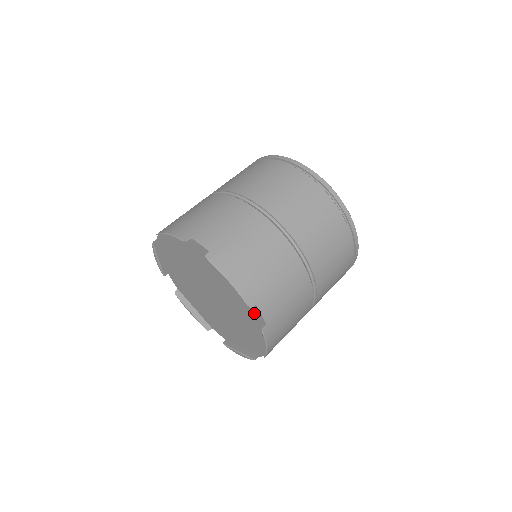
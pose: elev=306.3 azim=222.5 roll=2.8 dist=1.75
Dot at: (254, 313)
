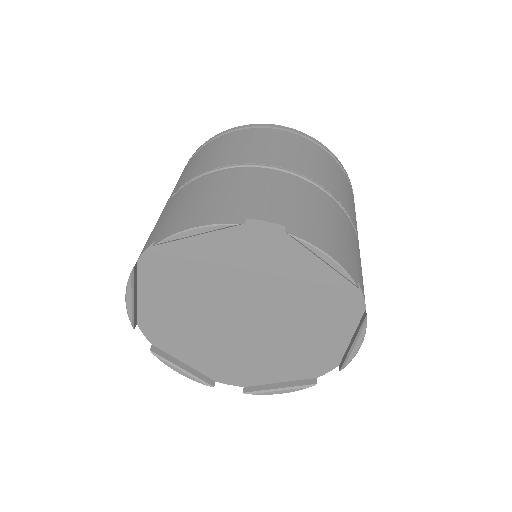
Dot at: (265, 237)
